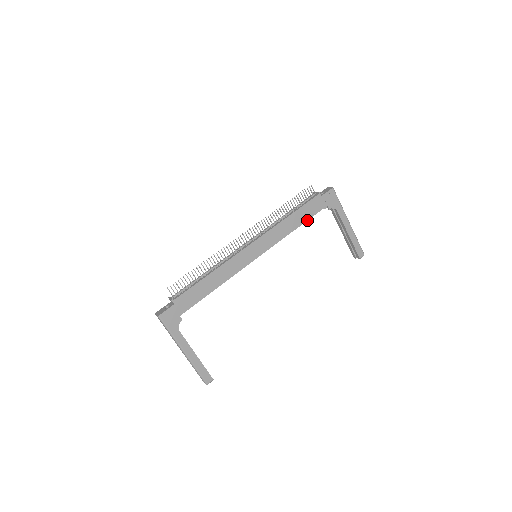
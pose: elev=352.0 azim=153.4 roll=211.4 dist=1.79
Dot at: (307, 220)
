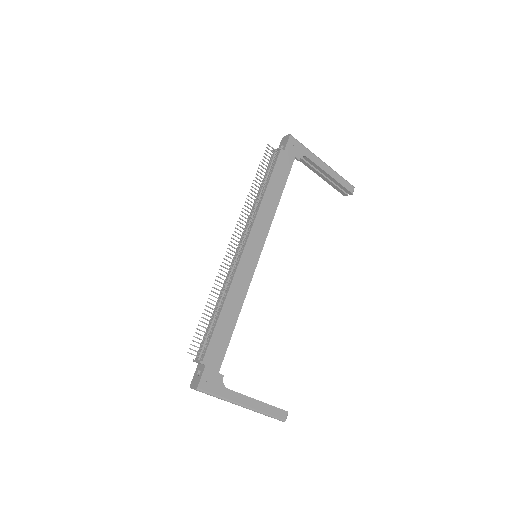
Dot at: (284, 185)
